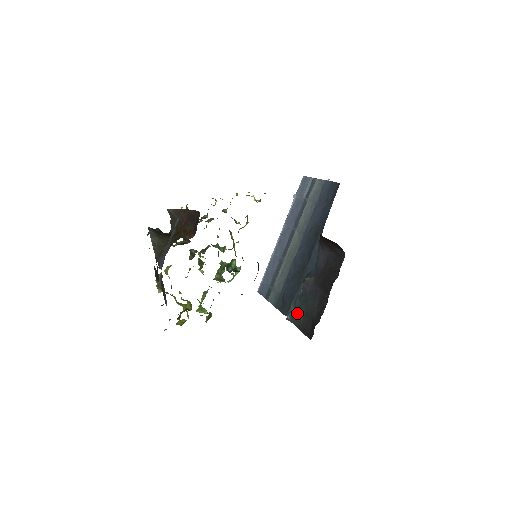
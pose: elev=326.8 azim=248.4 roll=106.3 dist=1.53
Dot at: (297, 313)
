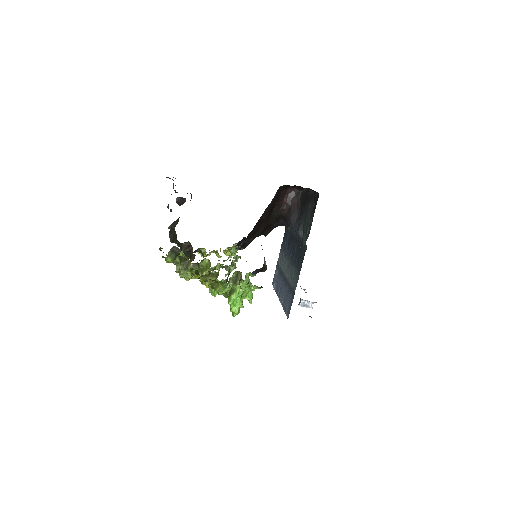
Dot at: (308, 230)
